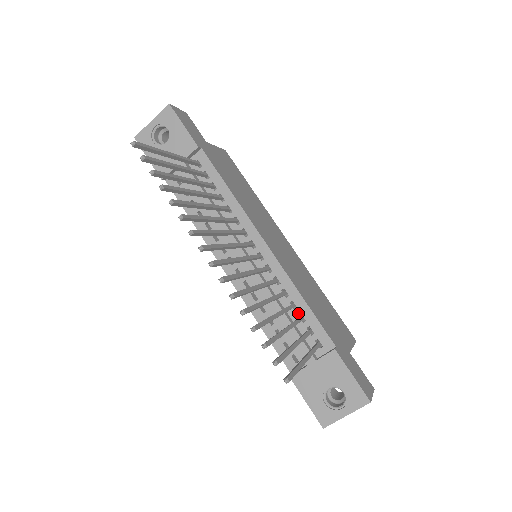
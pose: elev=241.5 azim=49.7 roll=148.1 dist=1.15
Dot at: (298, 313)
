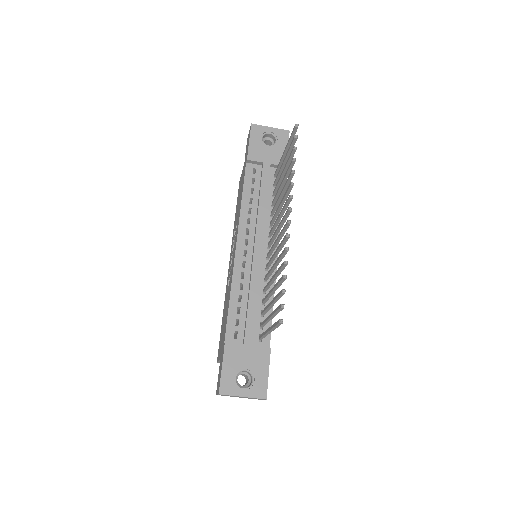
Dot at: (263, 309)
